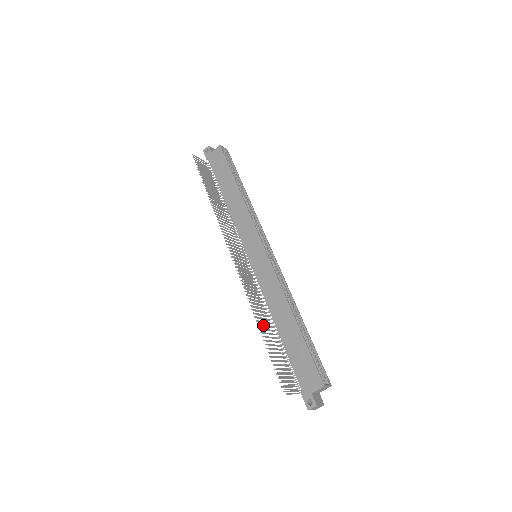
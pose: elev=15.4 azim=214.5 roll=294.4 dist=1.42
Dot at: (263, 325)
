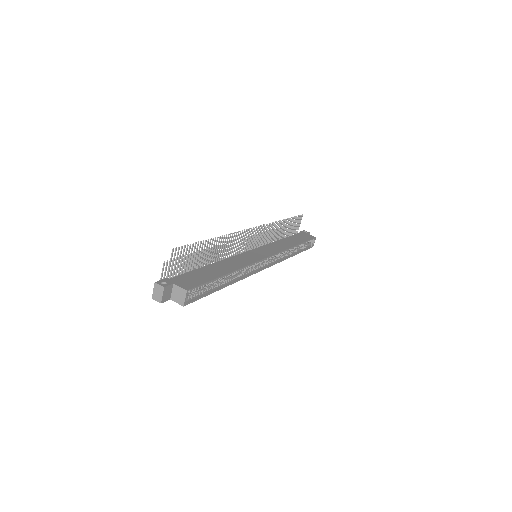
Dot at: occluded
